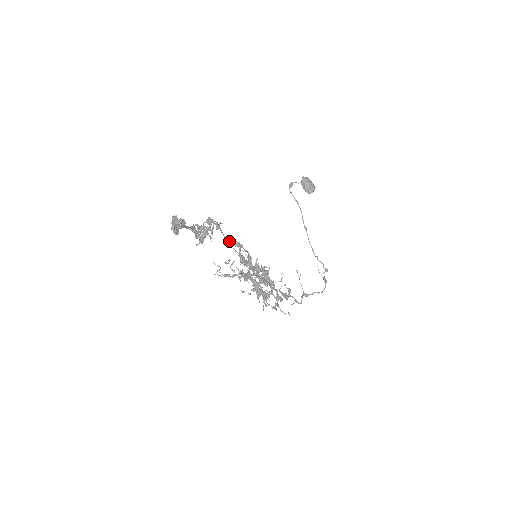
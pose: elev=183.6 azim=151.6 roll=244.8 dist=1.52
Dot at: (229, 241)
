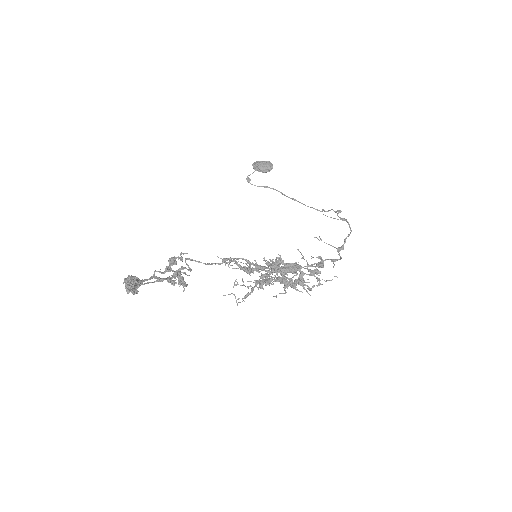
Dot at: occluded
